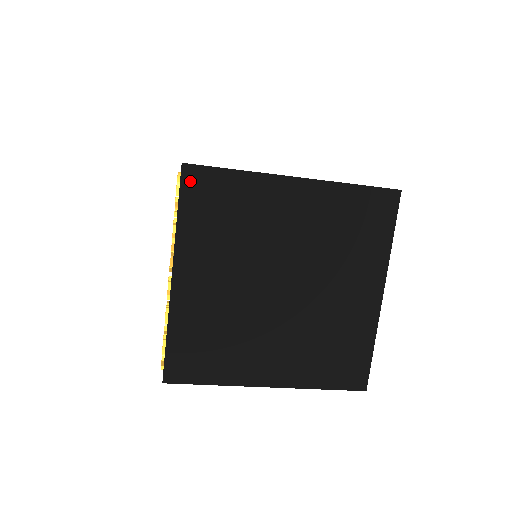
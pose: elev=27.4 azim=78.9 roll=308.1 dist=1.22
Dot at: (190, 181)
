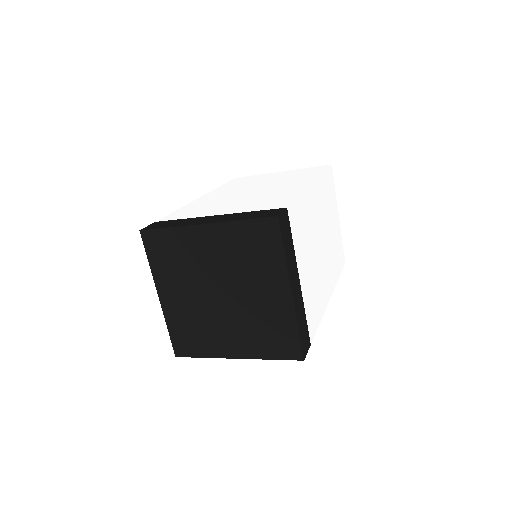
Dot at: (147, 240)
